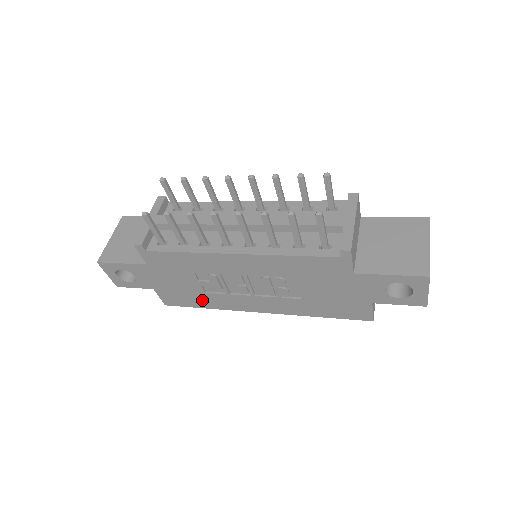
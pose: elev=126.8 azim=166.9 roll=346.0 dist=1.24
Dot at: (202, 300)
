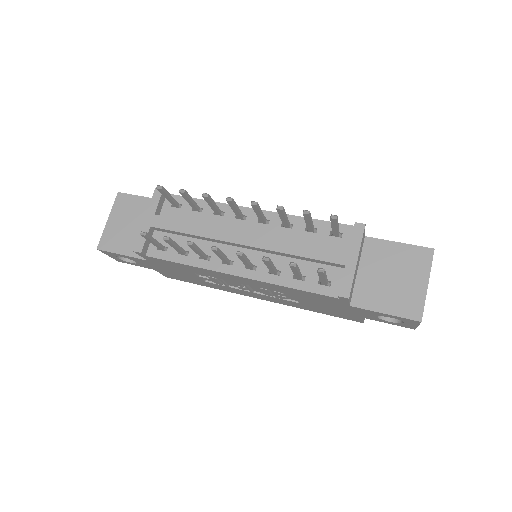
Dot at: (202, 283)
